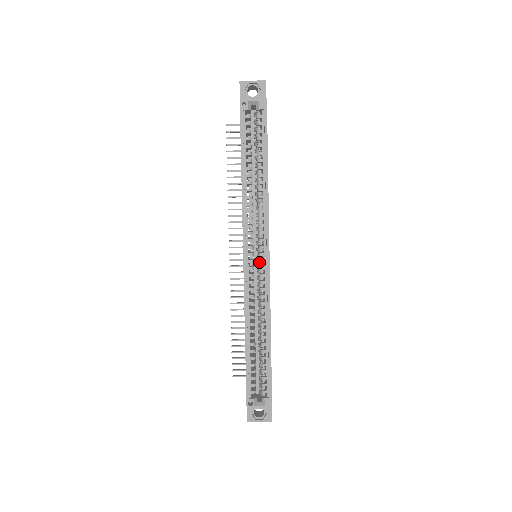
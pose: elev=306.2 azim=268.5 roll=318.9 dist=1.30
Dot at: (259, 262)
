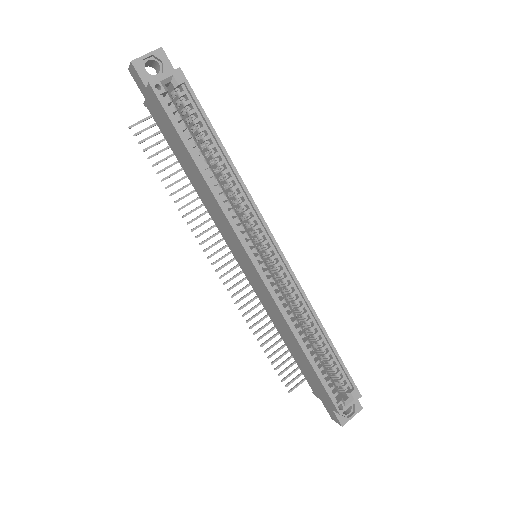
Dot at: (271, 260)
